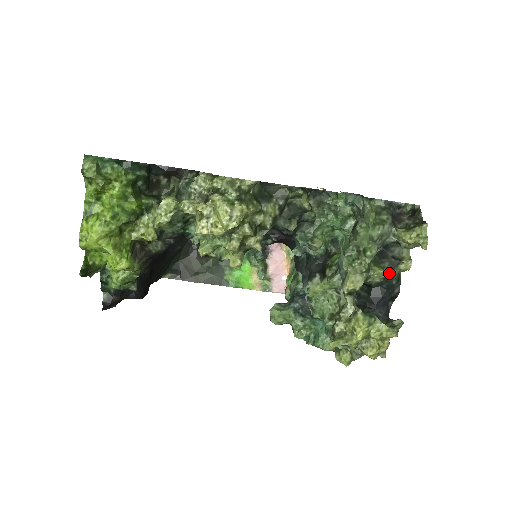
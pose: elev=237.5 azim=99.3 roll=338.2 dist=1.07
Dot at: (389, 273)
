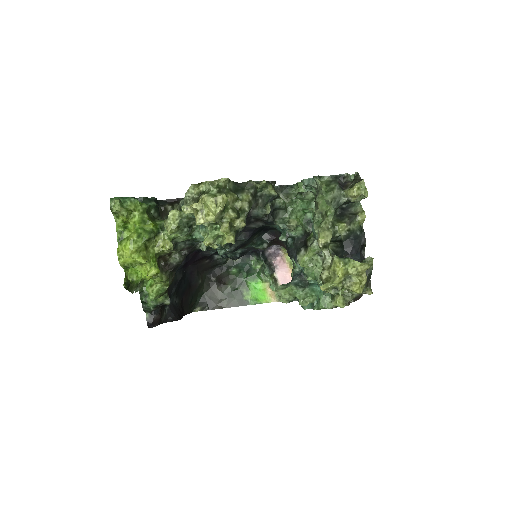
Dot at: (351, 225)
